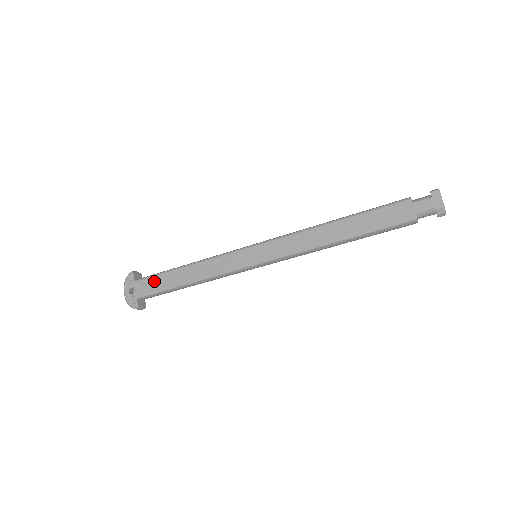
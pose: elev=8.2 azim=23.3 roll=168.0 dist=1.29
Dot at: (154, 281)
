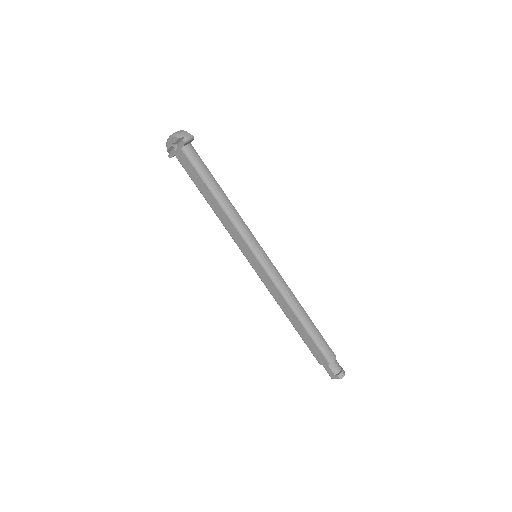
Dot at: (192, 170)
